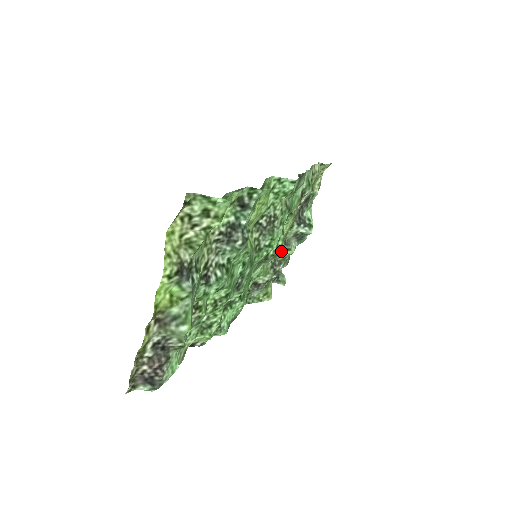
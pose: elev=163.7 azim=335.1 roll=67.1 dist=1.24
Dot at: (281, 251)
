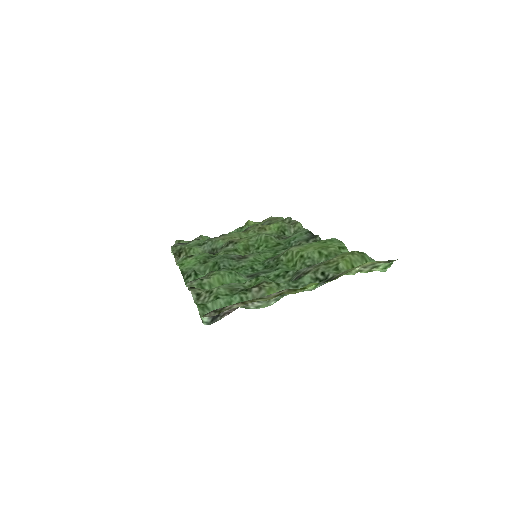
Dot at: (210, 238)
